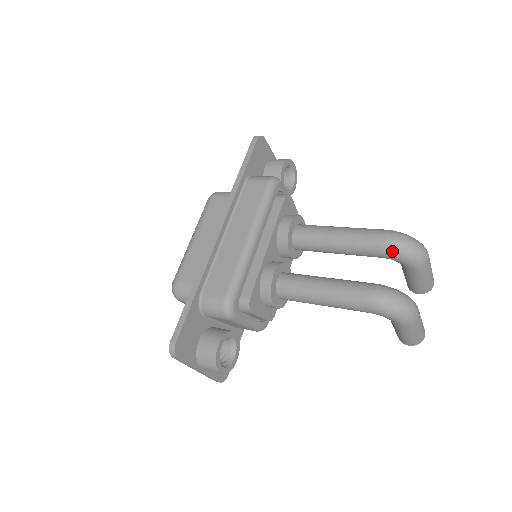
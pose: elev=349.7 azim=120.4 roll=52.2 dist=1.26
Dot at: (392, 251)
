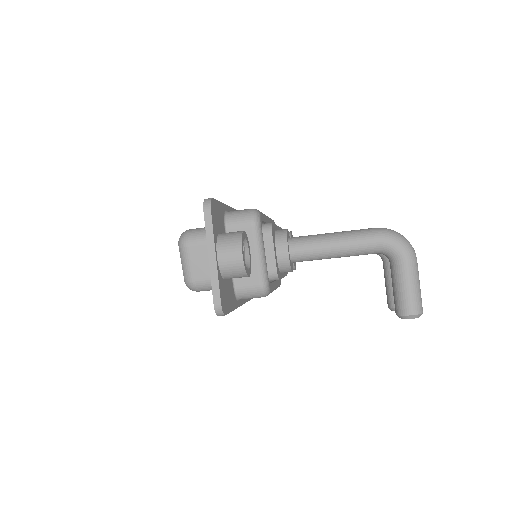
Dot at: occluded
